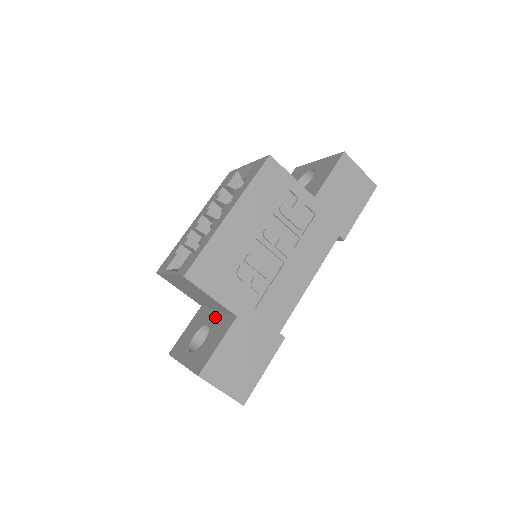
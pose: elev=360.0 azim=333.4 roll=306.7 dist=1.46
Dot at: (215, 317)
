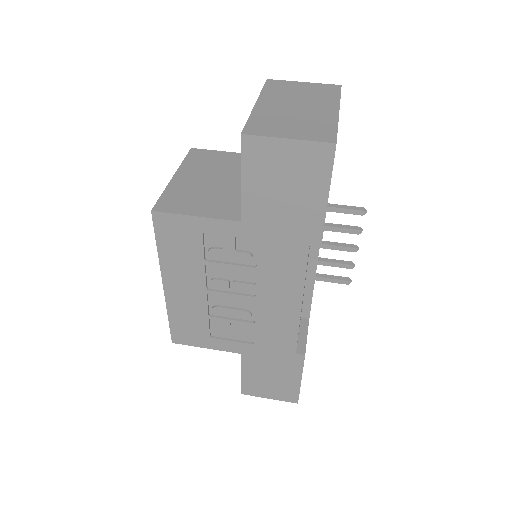
Dot at: occluded
